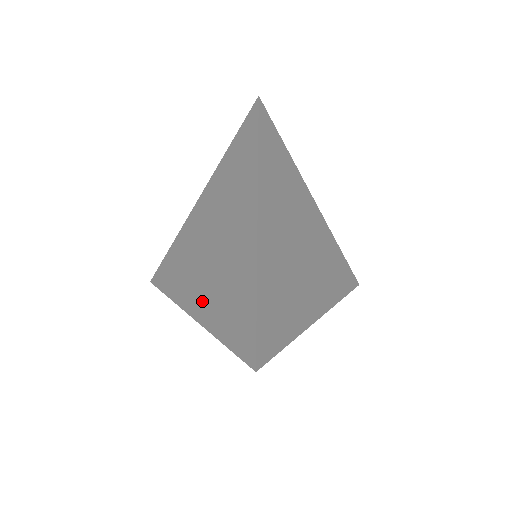
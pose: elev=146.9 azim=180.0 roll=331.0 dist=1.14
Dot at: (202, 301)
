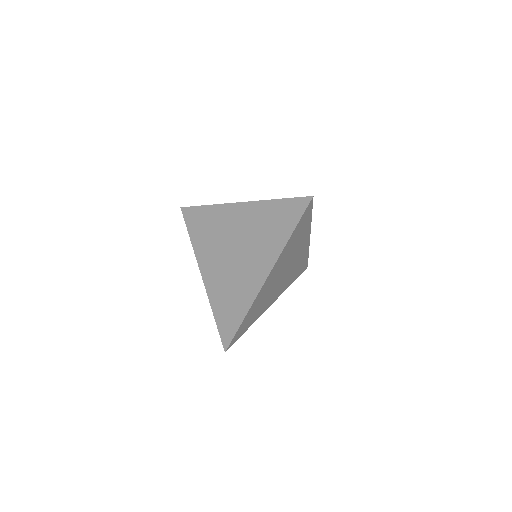
Dot at: (212, 278)
